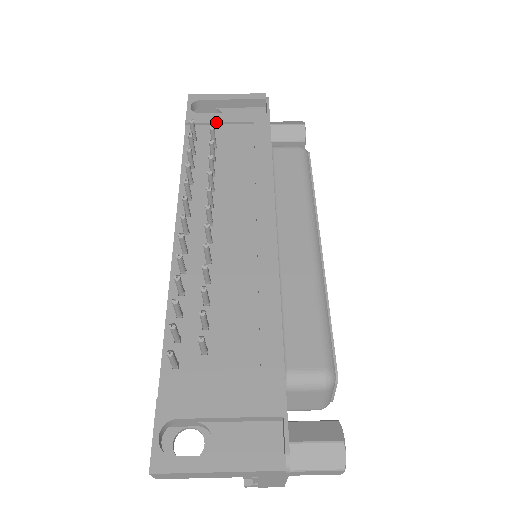
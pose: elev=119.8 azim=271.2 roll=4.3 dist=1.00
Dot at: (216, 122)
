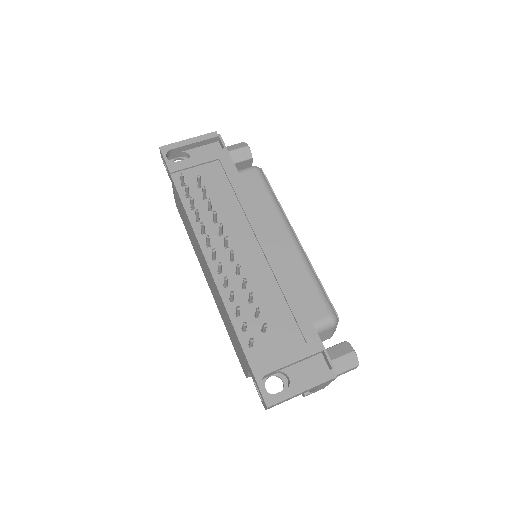
Dot at: (192, 166)
